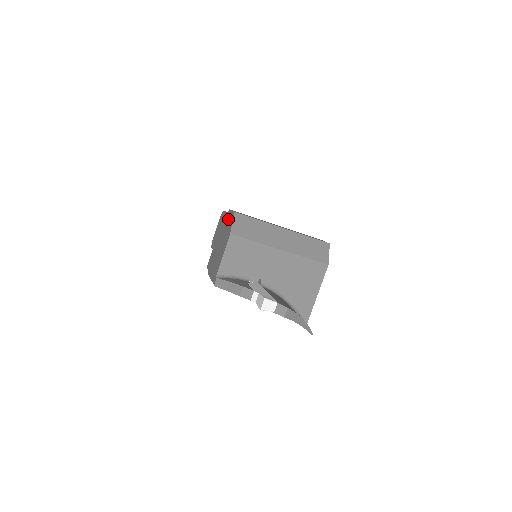
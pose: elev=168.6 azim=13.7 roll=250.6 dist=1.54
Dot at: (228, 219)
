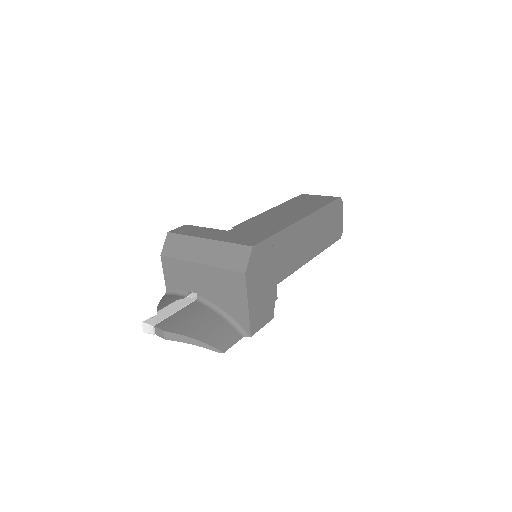
Dot at: occluded
